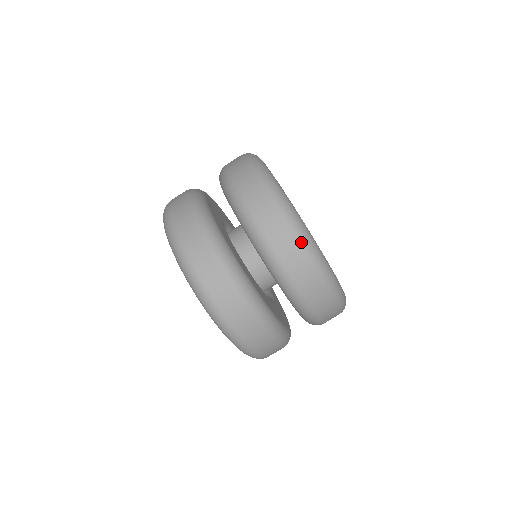
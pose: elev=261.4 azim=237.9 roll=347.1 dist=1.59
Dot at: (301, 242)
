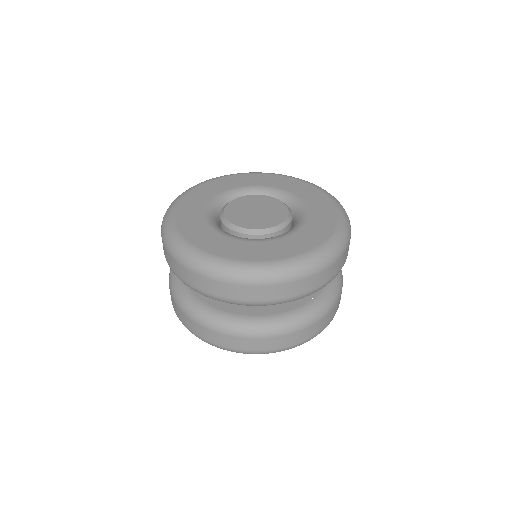
Dot at: (340, 253)
